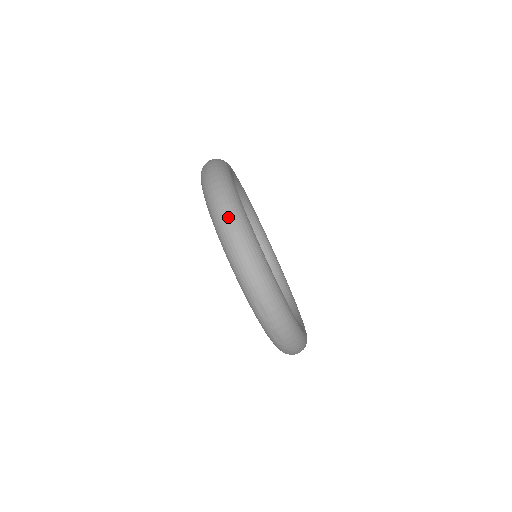
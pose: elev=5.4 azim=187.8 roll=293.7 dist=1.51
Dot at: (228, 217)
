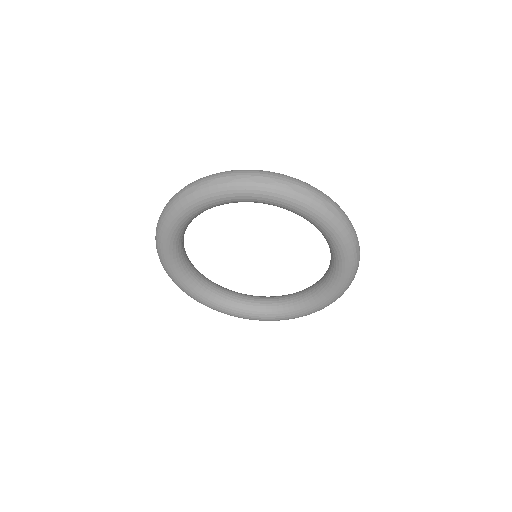
Dot at: occluded
